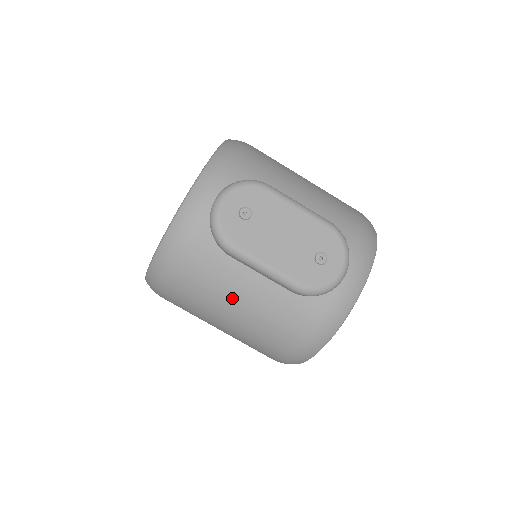
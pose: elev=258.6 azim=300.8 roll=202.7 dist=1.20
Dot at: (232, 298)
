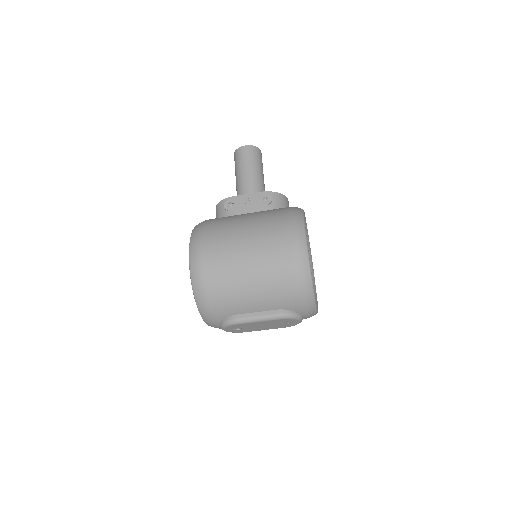
Dot at: occluded
